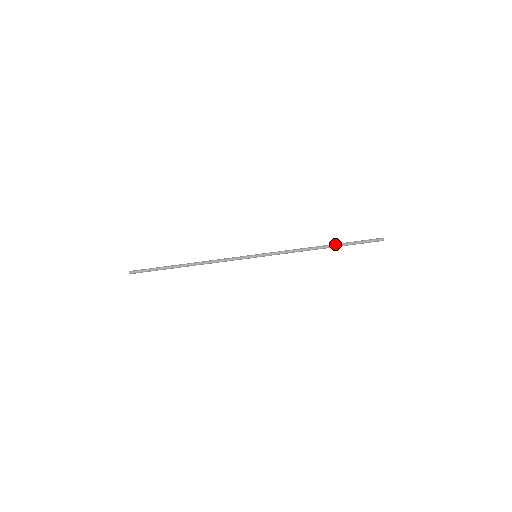
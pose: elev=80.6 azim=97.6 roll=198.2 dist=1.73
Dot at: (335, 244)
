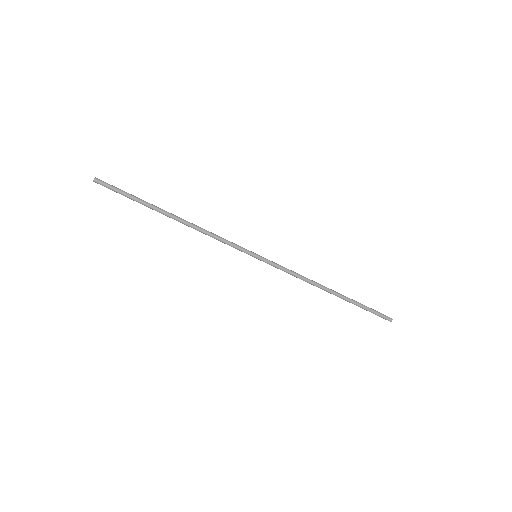
Dot at: (343, 298)
